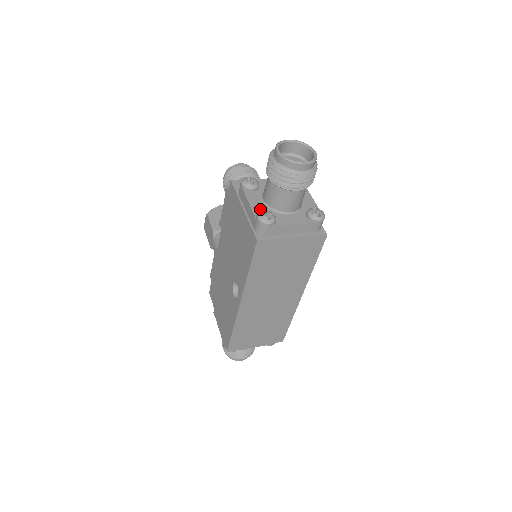
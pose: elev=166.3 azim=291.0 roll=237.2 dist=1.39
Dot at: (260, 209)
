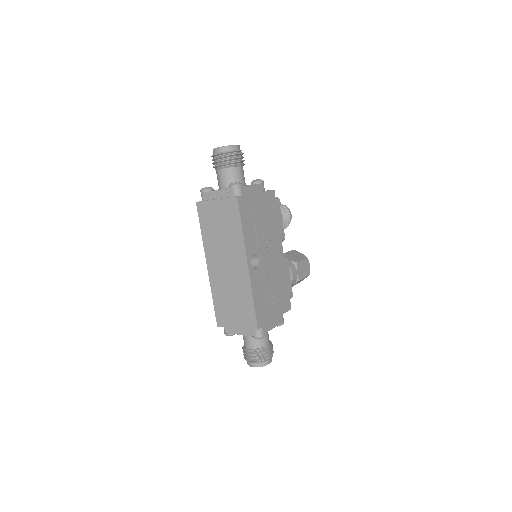
Dot at: occluded
